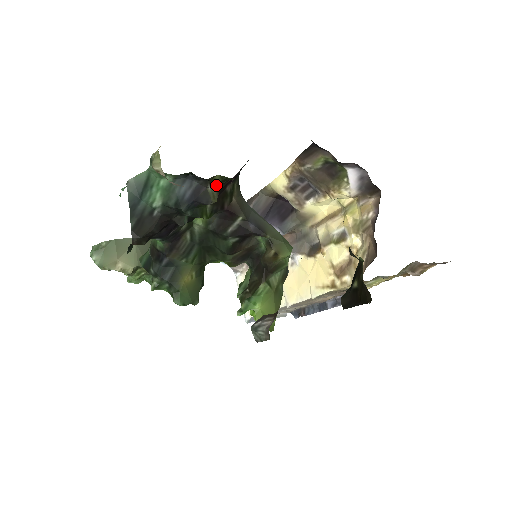
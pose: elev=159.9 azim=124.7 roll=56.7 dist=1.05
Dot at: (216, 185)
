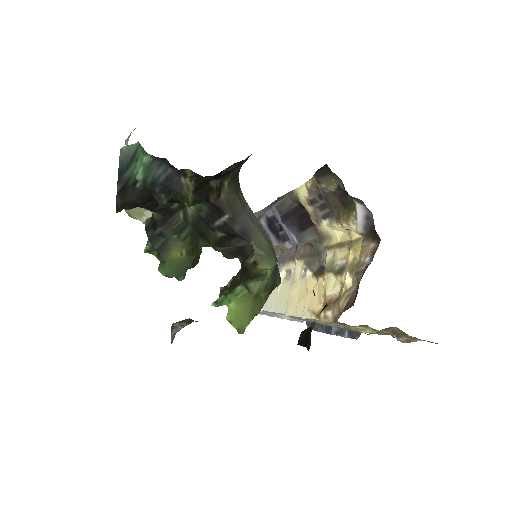
Dot at: (190, 178)
